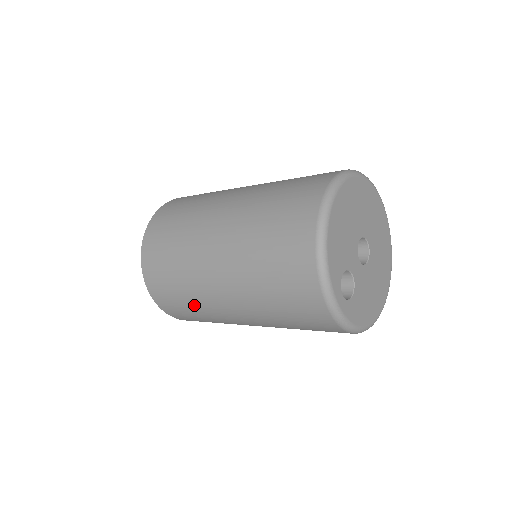
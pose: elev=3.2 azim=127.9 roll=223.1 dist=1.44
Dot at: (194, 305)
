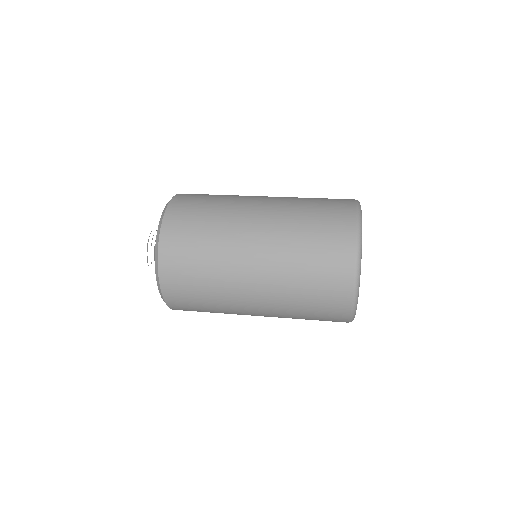
Dot at: (211, 277)
